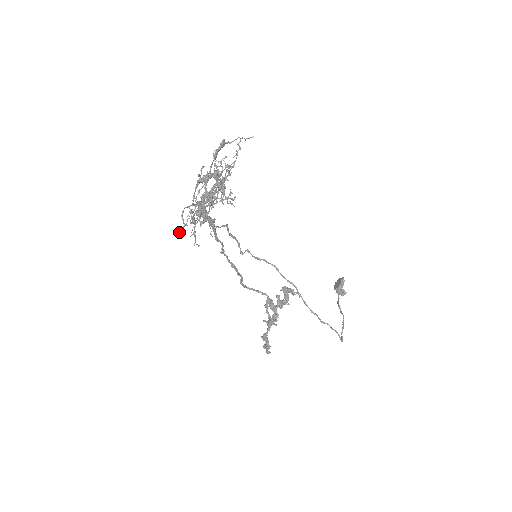
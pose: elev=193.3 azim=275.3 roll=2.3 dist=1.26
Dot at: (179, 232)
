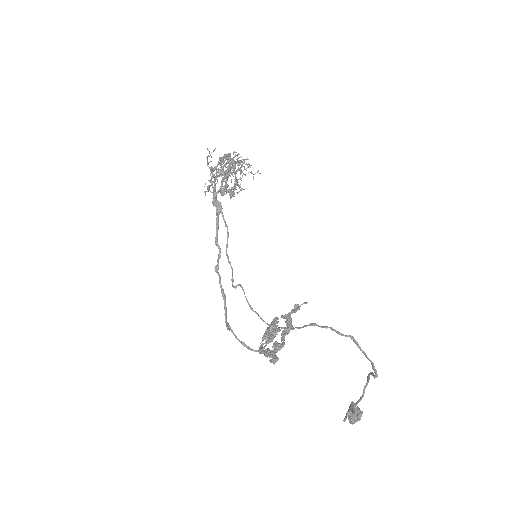
Dot at: (207, 148)
